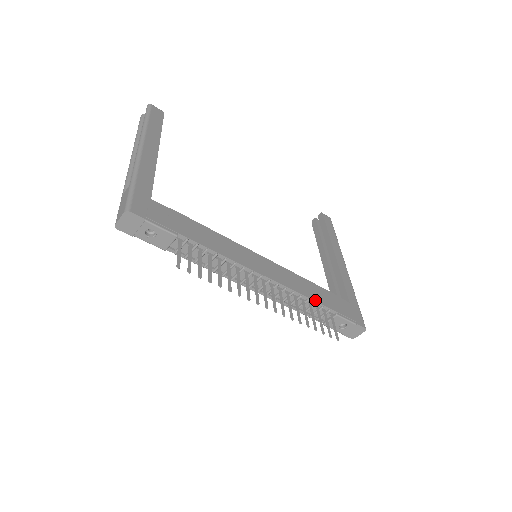
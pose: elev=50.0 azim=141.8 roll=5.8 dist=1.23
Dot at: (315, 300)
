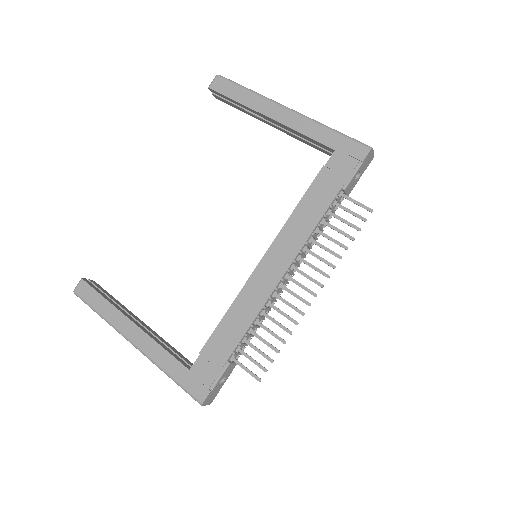
Dot at: (321, 216)
